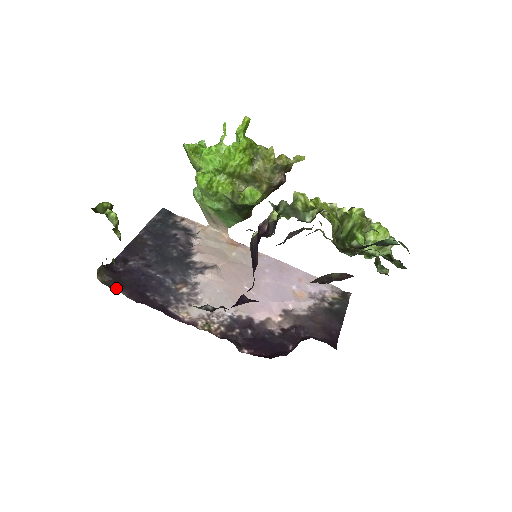
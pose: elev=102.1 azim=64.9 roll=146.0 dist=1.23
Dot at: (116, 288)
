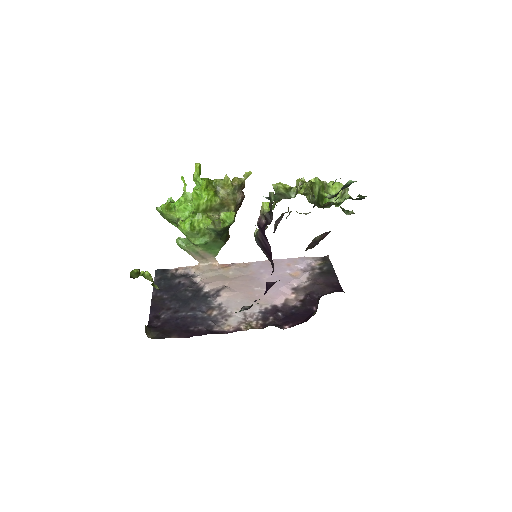
Dot at: (166, 337)
